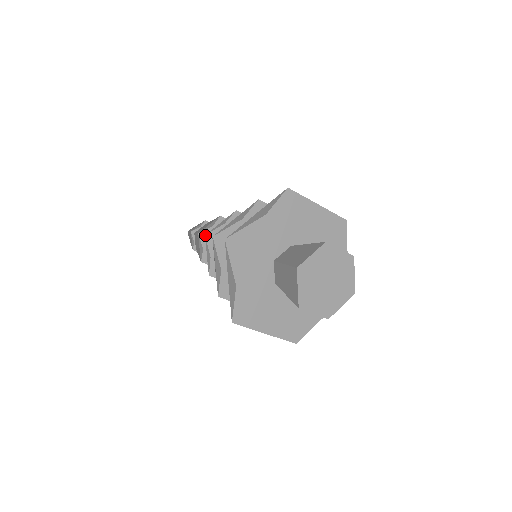
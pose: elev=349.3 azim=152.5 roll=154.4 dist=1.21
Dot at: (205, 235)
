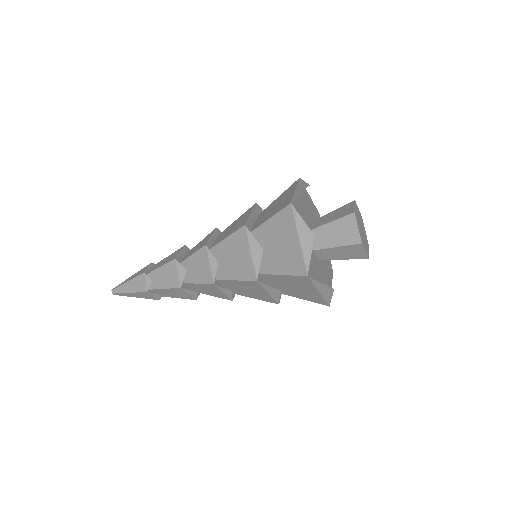
Dot at: (205, 245)
